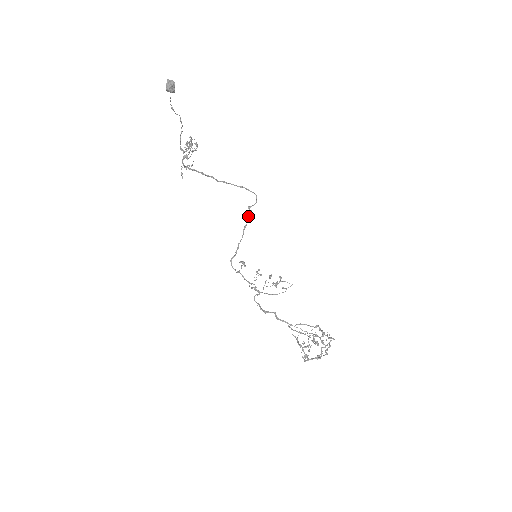
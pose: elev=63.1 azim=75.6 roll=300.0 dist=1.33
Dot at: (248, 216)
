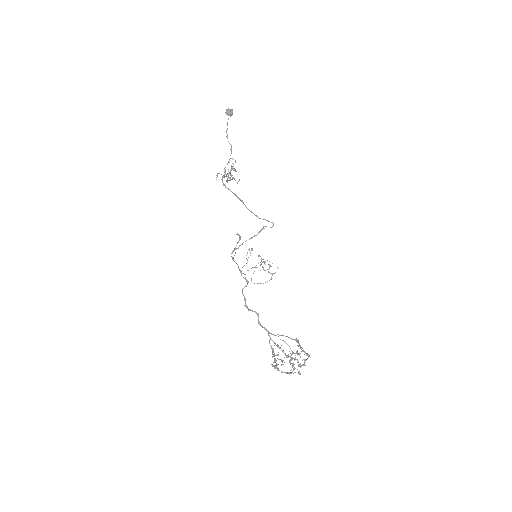
Dot at: (261, 230)
